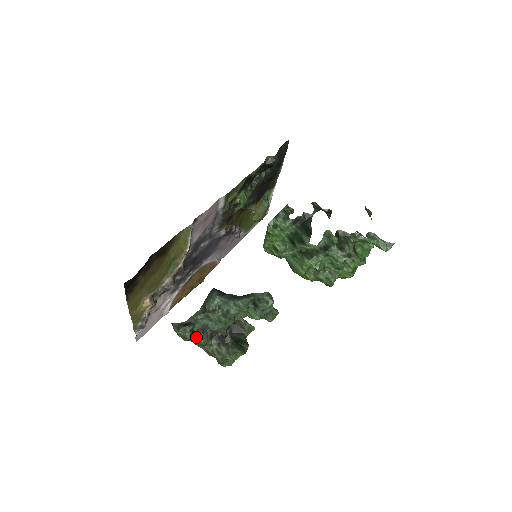
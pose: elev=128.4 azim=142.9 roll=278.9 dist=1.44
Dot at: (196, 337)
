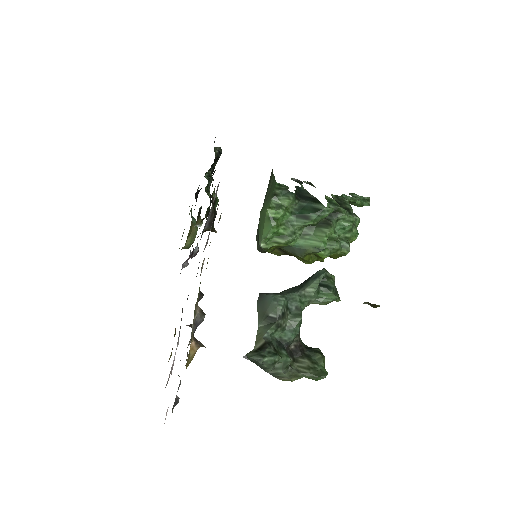
Dot at: (282, 357)
